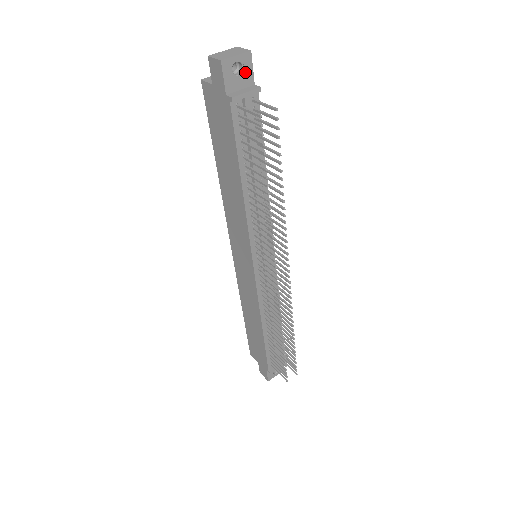
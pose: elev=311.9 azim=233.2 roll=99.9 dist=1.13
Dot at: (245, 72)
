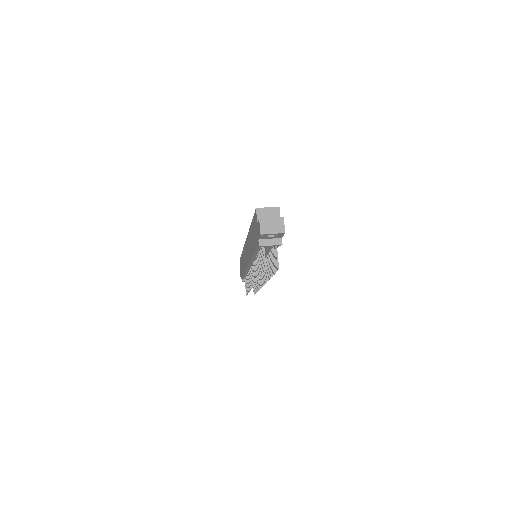
Dot at: (277, 236)
